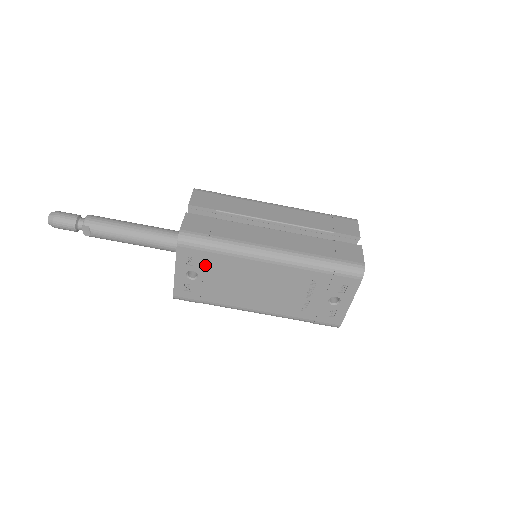
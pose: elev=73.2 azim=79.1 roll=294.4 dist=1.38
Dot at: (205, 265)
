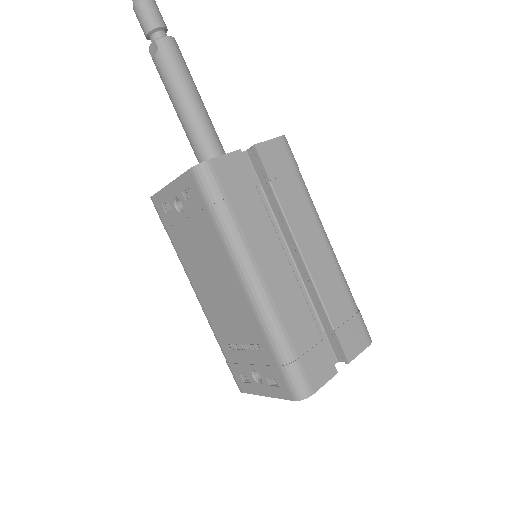
Dot at: (195, 214)
